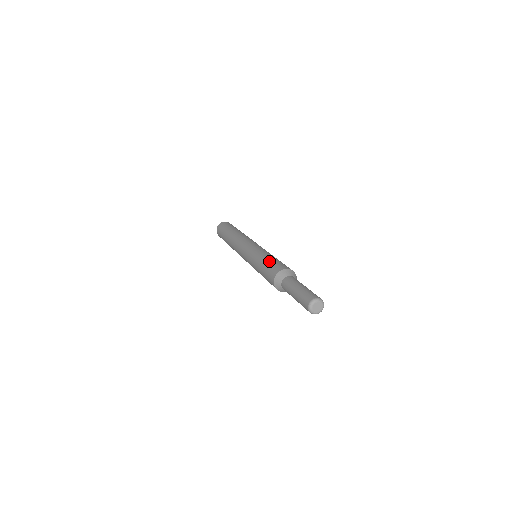
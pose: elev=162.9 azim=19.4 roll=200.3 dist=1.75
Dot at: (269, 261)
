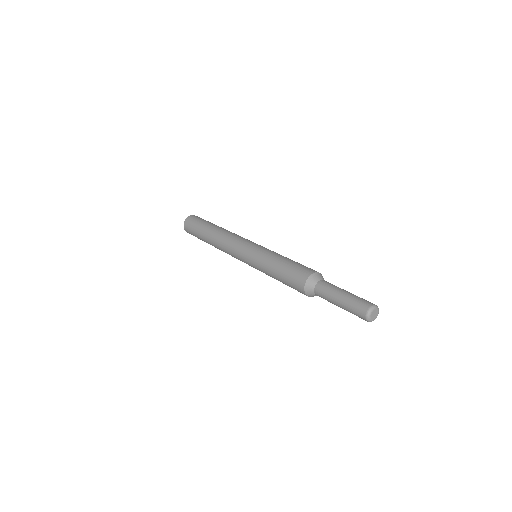
Dot at: (284, 269)
